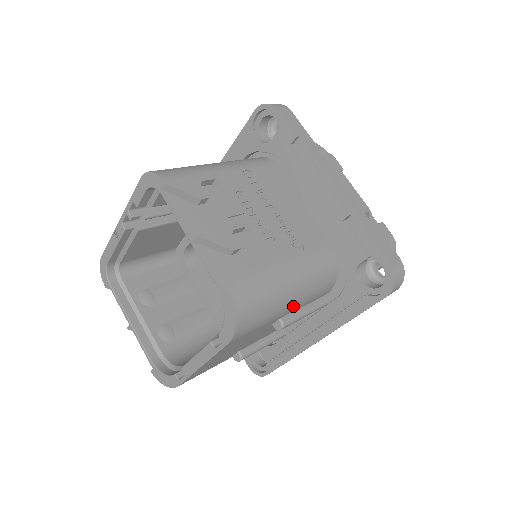
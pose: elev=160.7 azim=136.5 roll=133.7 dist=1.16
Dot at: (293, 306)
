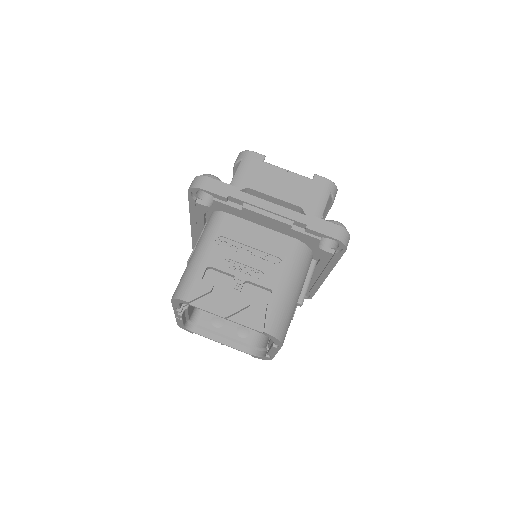
Dot at: (299, 294)
